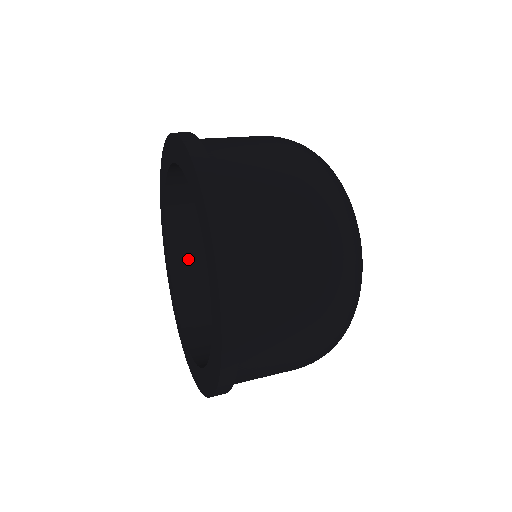
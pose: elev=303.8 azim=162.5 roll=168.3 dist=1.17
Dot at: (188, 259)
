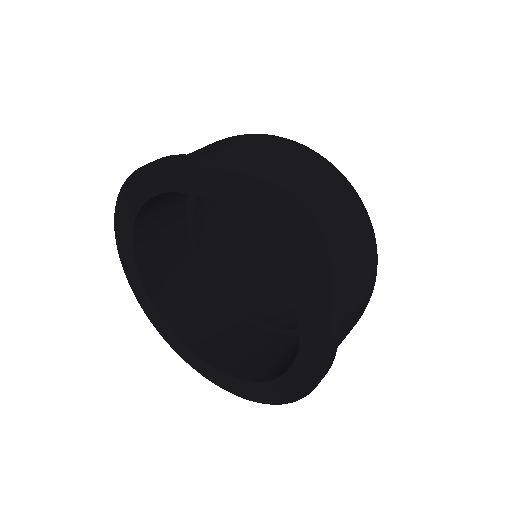
Dot at: (150, 236)
